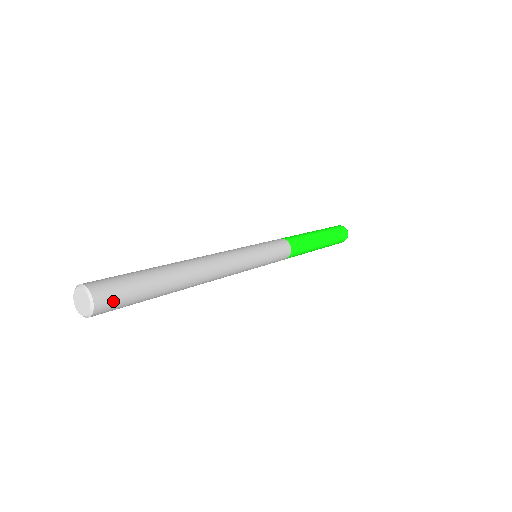
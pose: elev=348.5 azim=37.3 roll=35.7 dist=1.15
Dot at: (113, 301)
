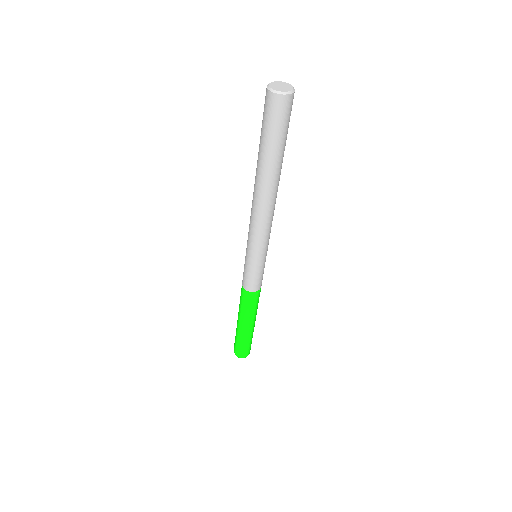
Dot at: occluded
